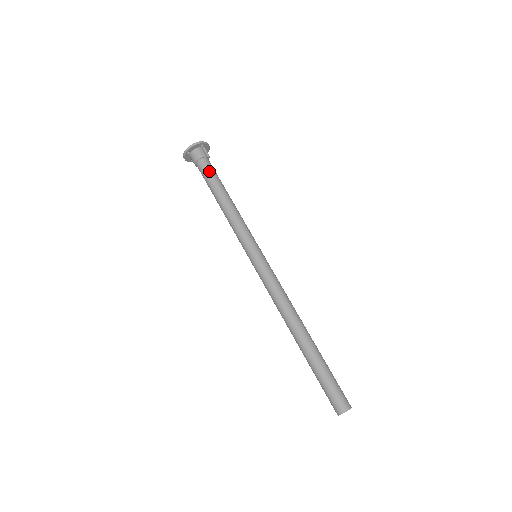
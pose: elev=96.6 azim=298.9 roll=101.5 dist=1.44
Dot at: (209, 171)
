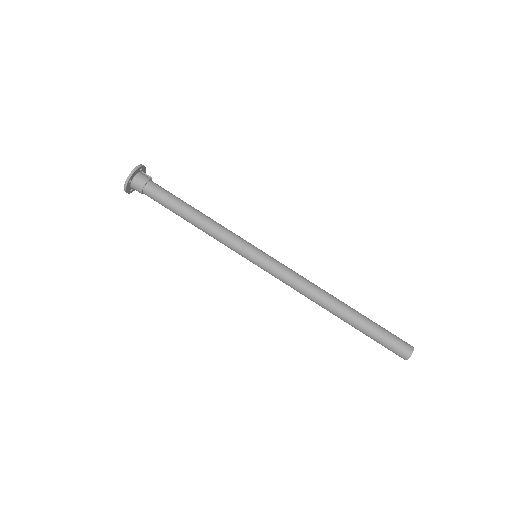
Dot at: (163, 192)
